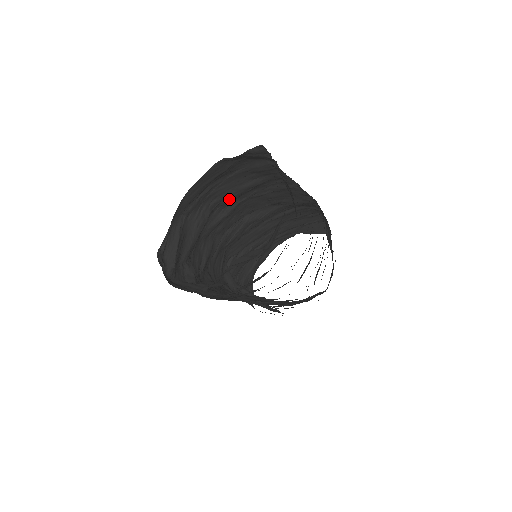
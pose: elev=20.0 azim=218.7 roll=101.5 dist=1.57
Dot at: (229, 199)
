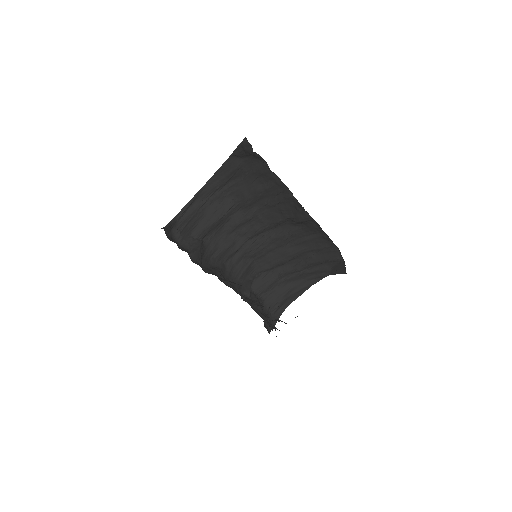
Dot at: (246, 200)
